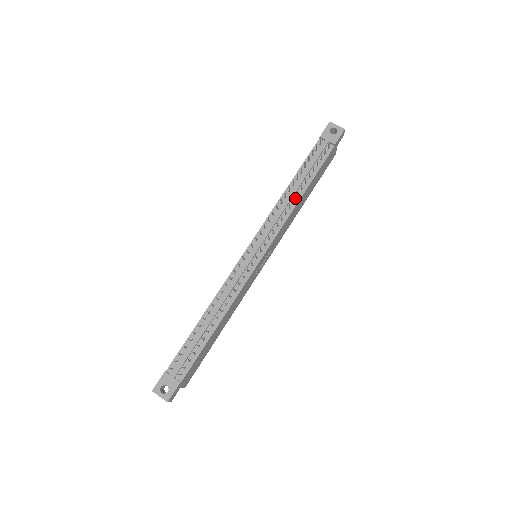
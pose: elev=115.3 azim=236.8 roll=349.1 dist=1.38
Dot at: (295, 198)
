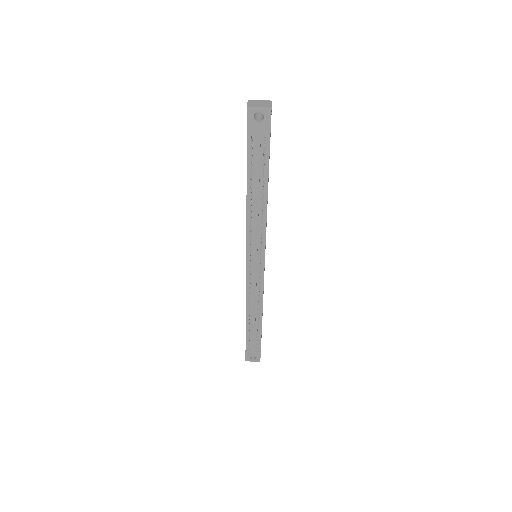
Dot at: (261, 207)
